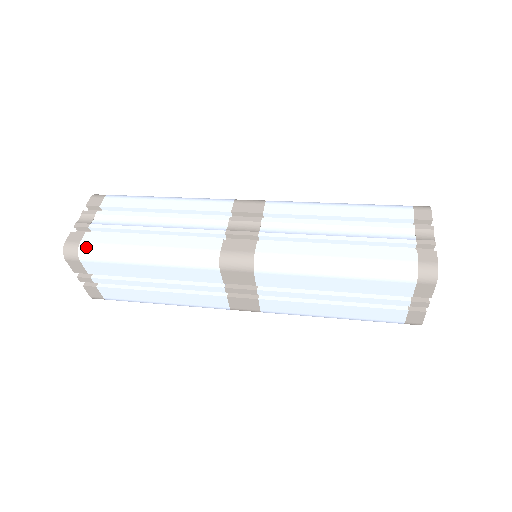
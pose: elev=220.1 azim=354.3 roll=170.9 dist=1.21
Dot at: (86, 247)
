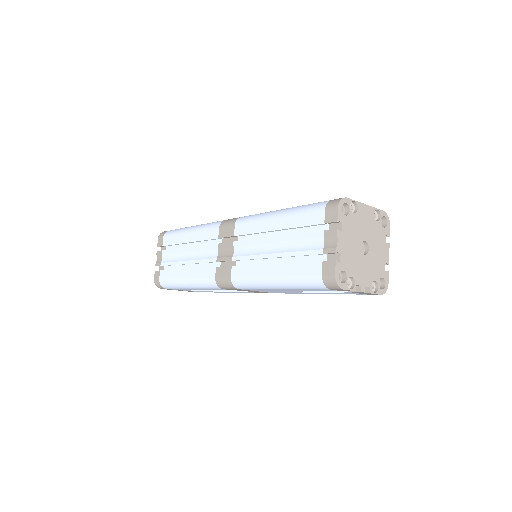
Dot at: (162, 283)
